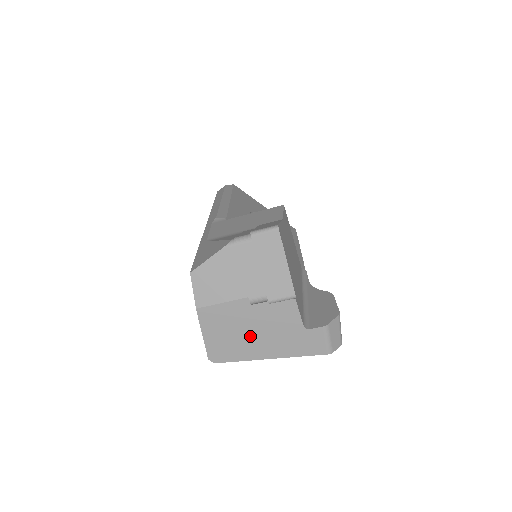
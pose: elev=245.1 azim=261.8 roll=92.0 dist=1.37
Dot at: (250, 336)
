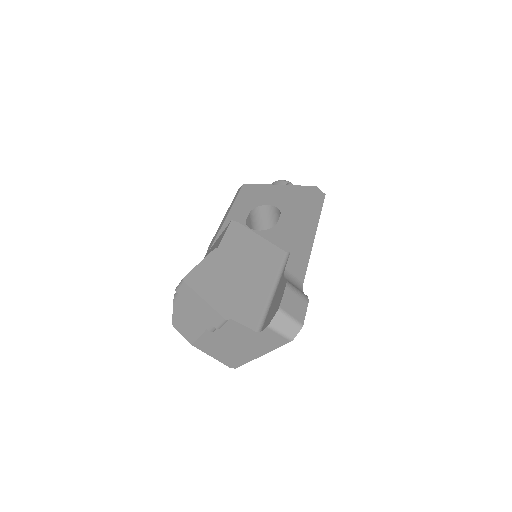
Dot at: (235, 348)
